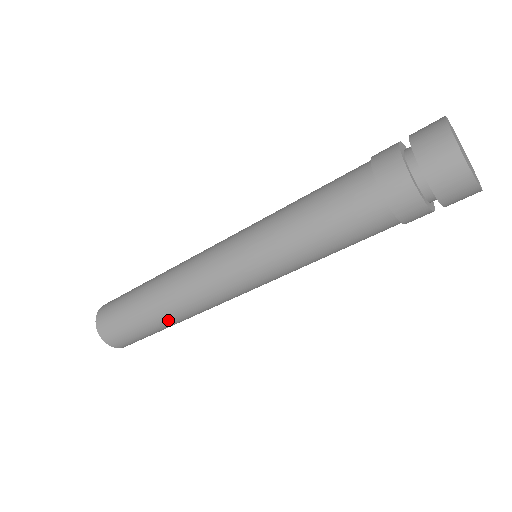
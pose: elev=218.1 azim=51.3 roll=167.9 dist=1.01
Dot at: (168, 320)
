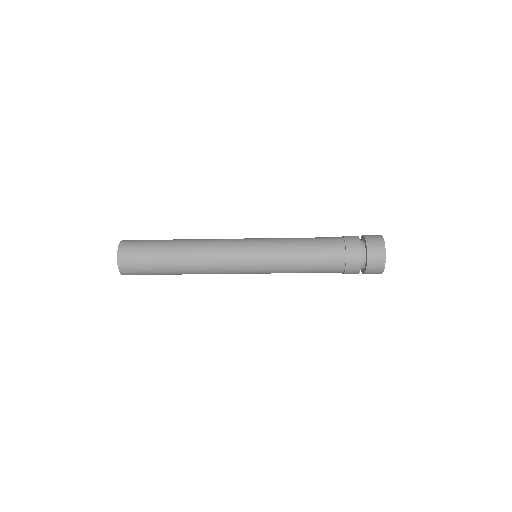
Dot at: (181, 272)
